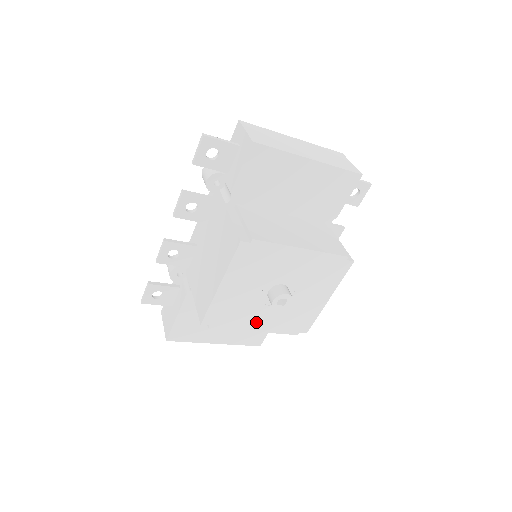
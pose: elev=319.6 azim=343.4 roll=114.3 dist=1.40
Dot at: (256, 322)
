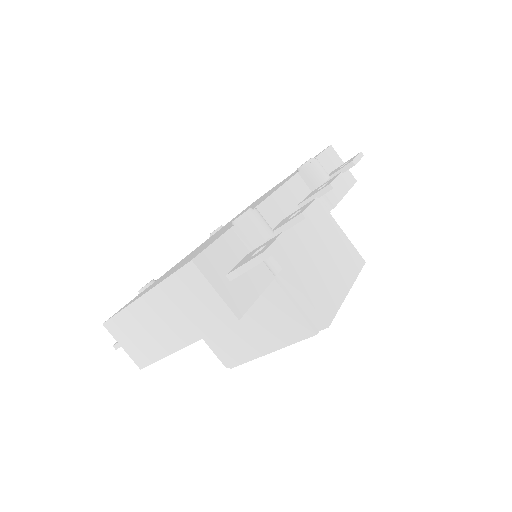
Dot at: occluded
